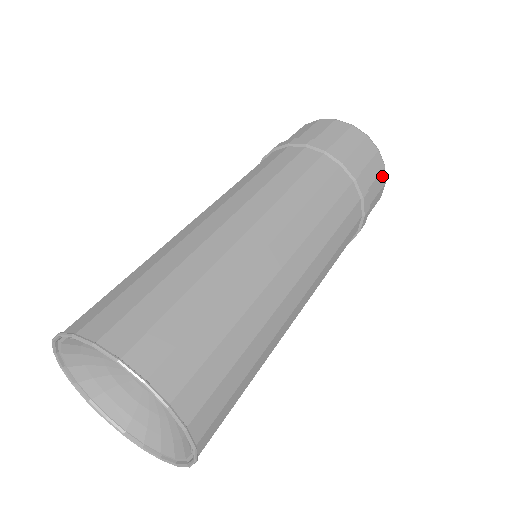
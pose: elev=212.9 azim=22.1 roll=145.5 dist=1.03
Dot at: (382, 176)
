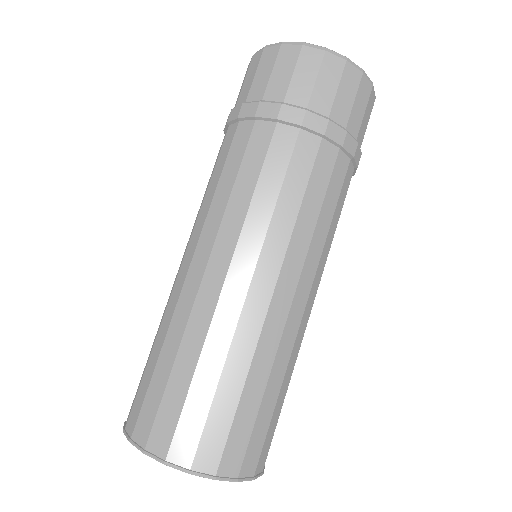
Dot at: occluded
